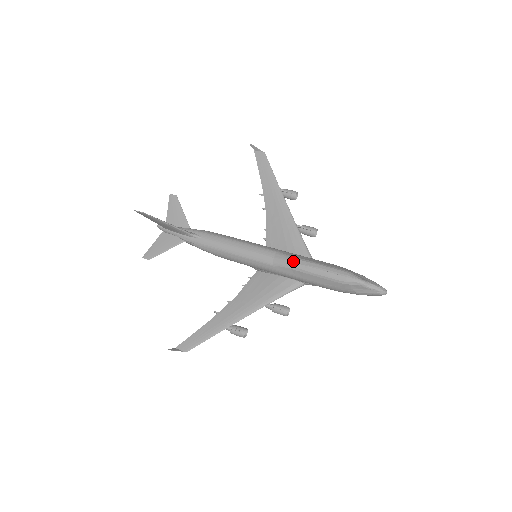
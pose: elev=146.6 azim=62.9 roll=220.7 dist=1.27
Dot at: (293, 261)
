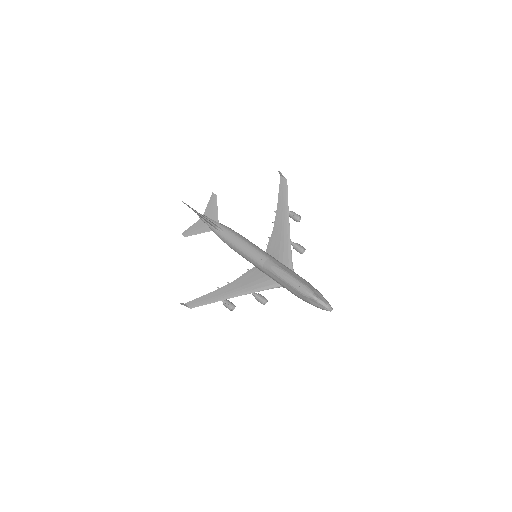
Dot at: (276, 268)
